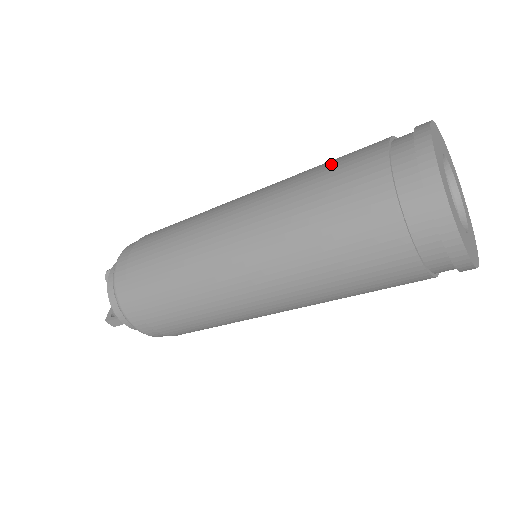
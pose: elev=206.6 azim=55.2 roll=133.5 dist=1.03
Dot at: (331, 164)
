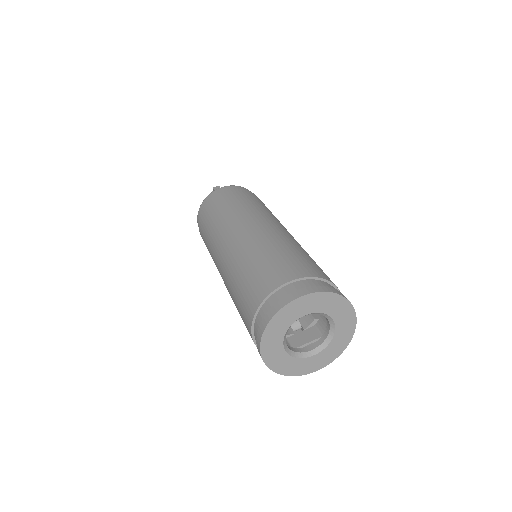
Dot at: (262, 266)
